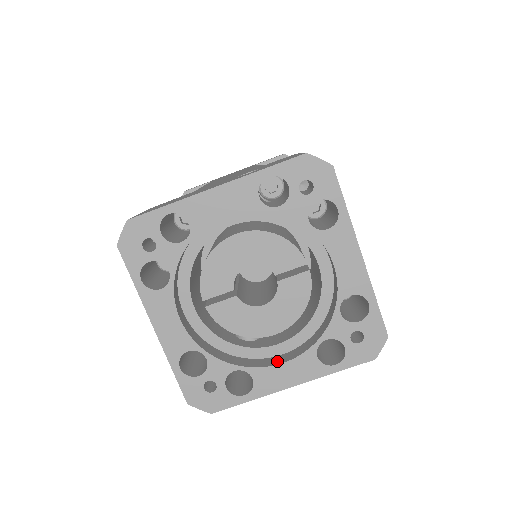
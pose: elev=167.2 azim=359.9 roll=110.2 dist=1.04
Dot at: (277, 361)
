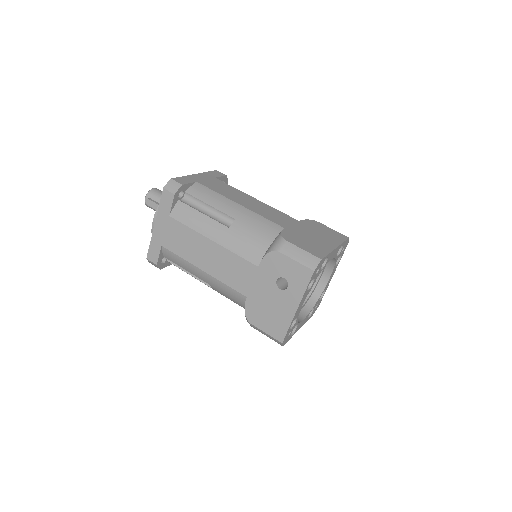
Dot at: (326, 280)
